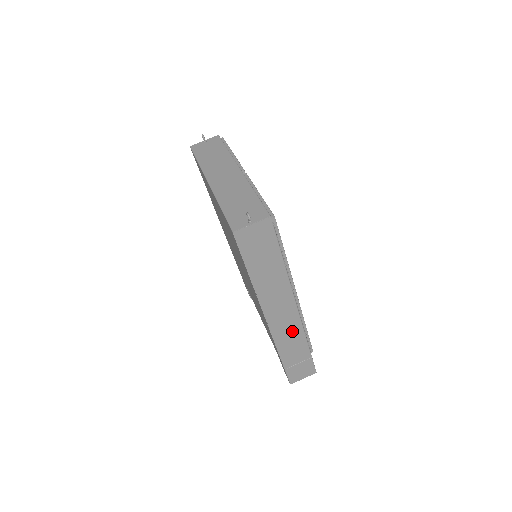
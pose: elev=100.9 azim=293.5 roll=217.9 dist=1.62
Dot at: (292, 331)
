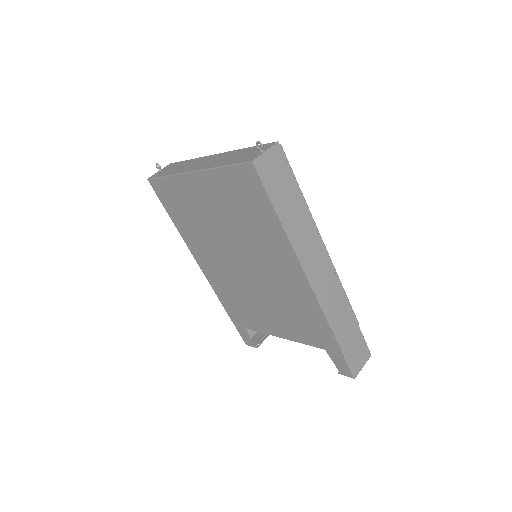
Dot at: (334, 295)
